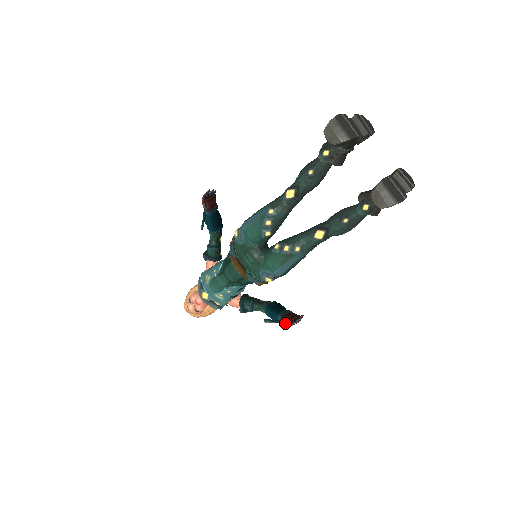
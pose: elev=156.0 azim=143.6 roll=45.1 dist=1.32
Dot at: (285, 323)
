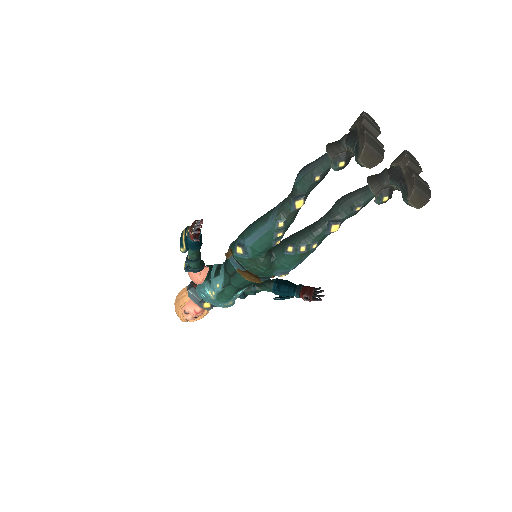
Dot at: (307, 300)
